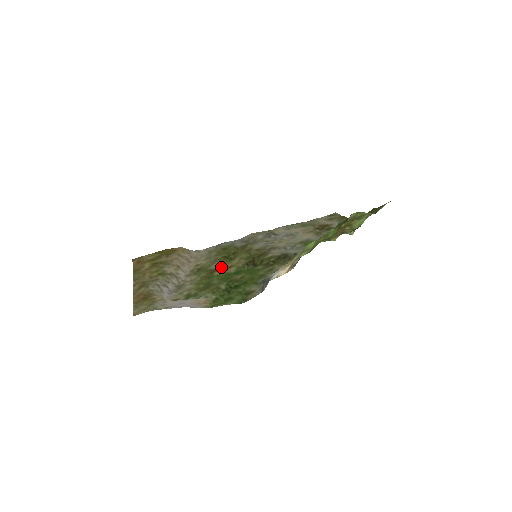
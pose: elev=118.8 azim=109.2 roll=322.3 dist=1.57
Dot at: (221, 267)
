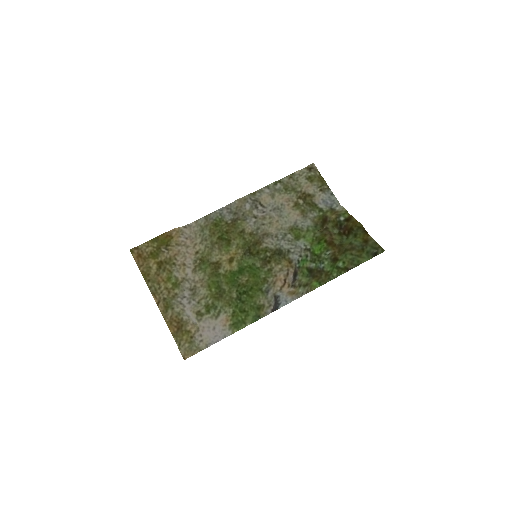
Dot at: (222, 260)
